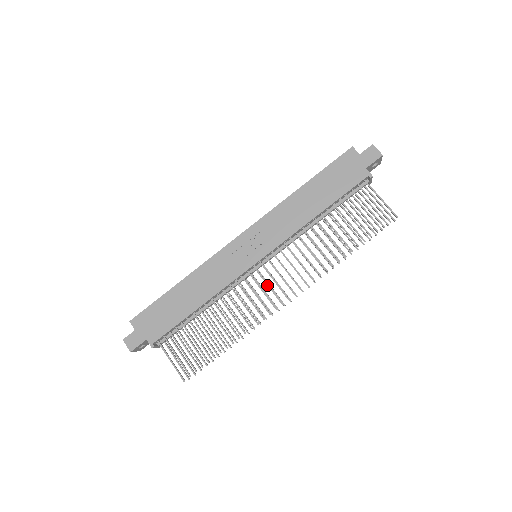
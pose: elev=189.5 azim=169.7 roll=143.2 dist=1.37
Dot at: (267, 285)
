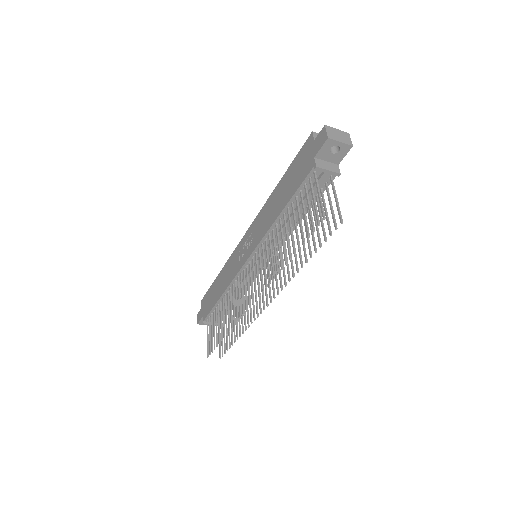
Dot at: (247, 285)
